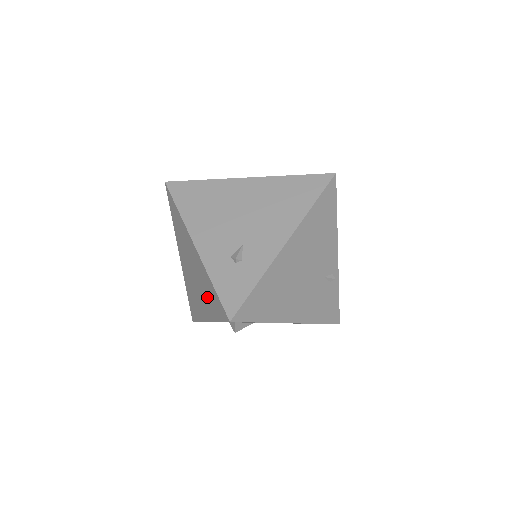
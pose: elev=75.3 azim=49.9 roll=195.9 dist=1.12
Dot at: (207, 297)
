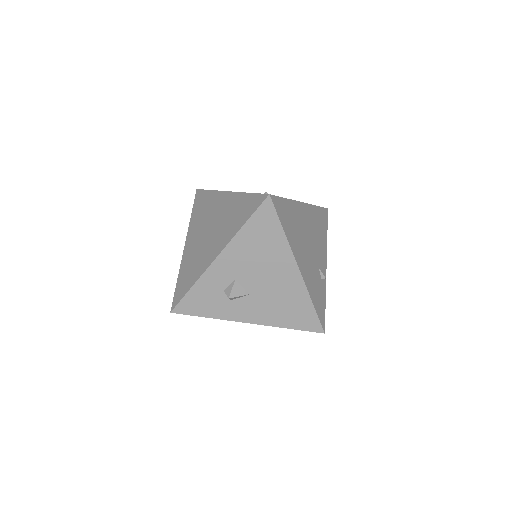
Dot at: (230, 222)
